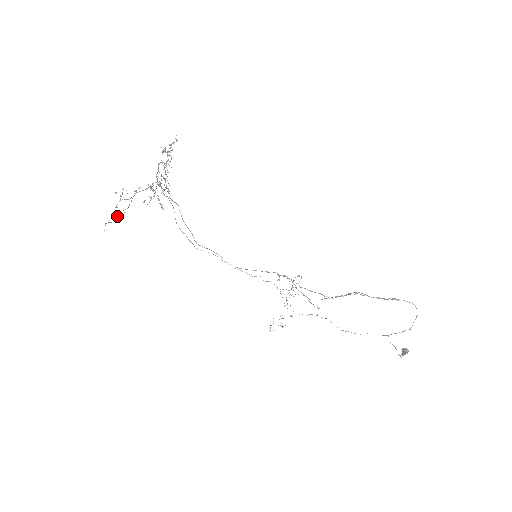
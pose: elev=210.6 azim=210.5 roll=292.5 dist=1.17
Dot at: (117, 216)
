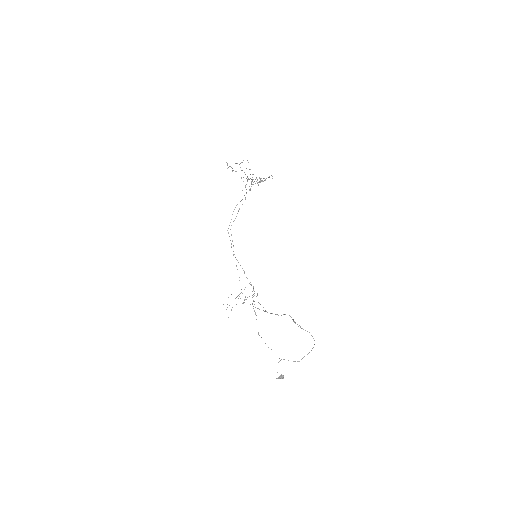
Dot at: (231, 167)
